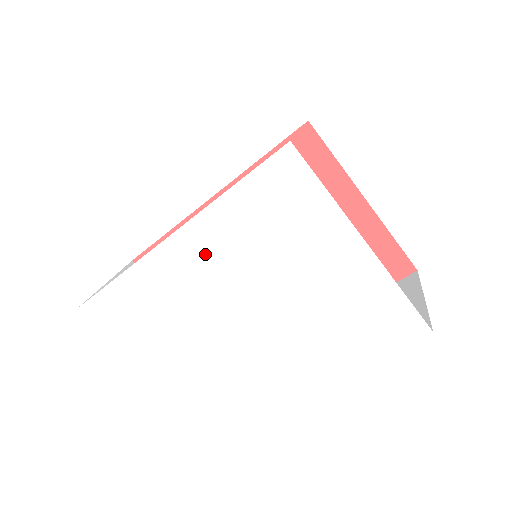
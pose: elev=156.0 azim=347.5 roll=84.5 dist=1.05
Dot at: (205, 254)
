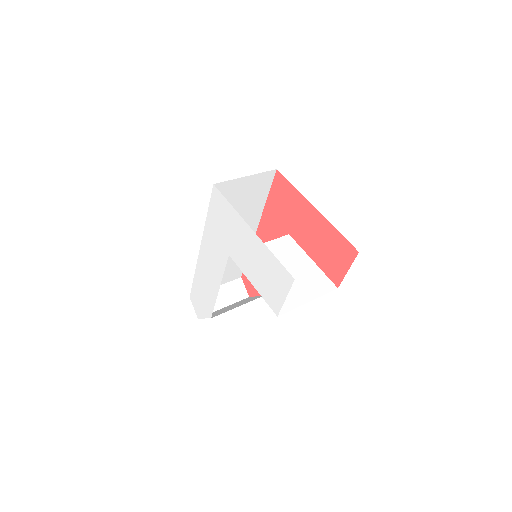
Dot at: (211, 254)
